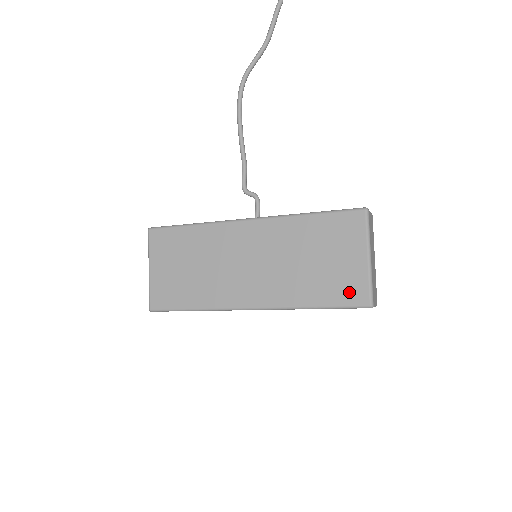
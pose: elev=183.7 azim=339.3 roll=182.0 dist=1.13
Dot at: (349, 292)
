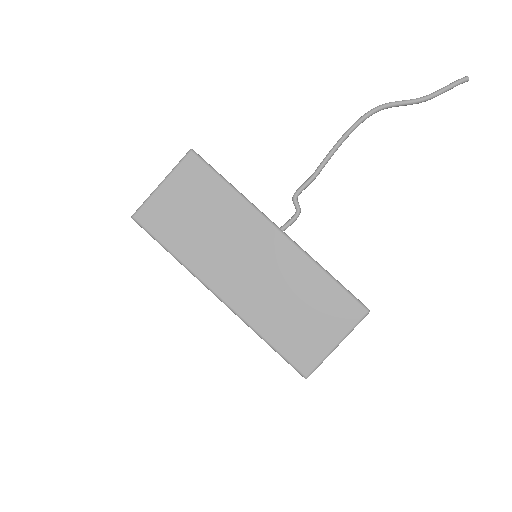
Dot at: (301, 355)
